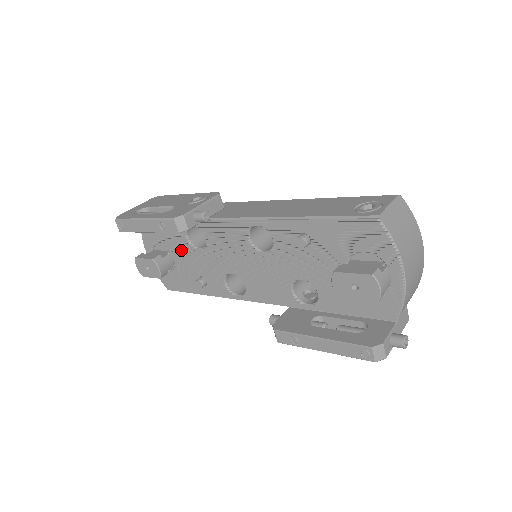
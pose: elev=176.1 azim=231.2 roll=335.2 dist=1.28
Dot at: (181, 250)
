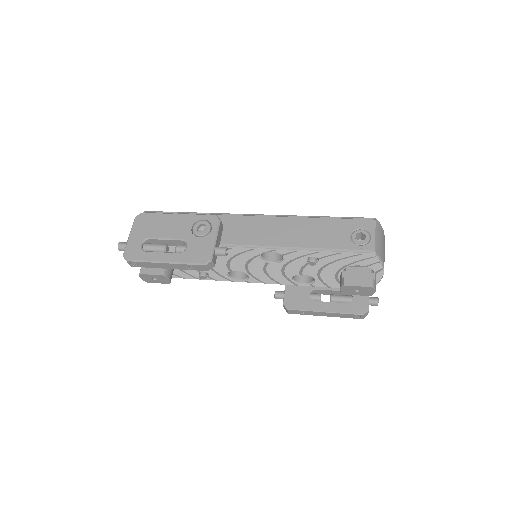
Dot at: occluded
